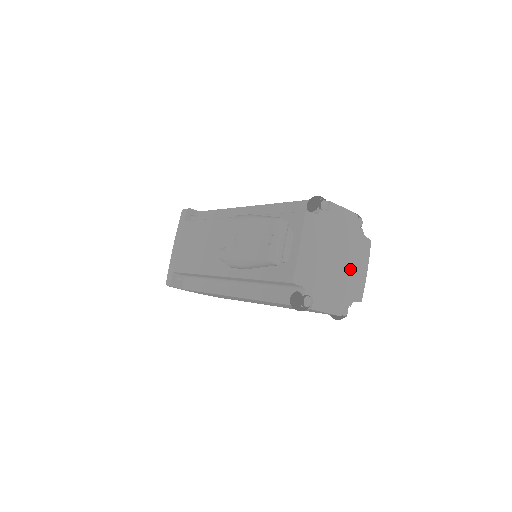
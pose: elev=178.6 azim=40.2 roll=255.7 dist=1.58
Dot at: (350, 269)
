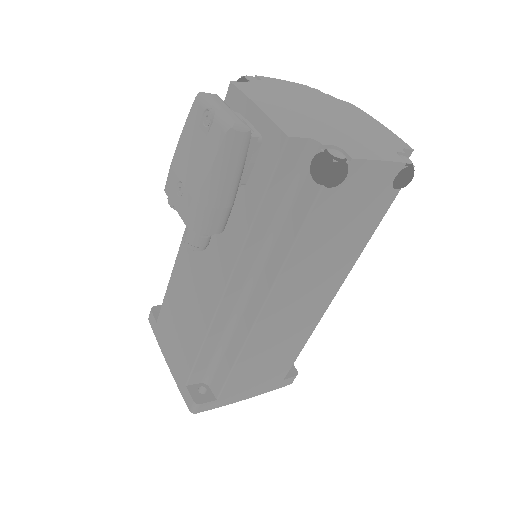
Dot at: (356, 120)
